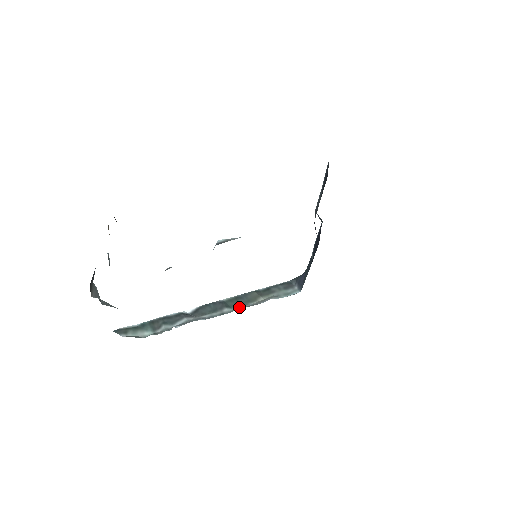
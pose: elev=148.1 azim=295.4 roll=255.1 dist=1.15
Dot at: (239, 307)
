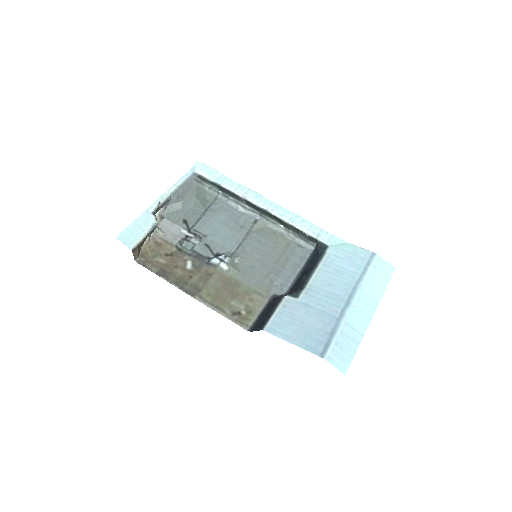
Dot at: (272, 222)
